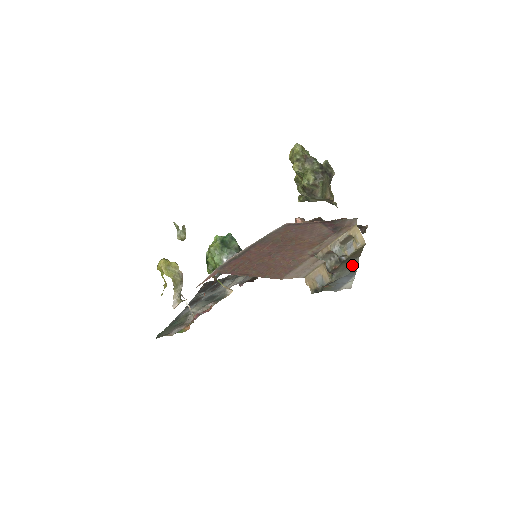
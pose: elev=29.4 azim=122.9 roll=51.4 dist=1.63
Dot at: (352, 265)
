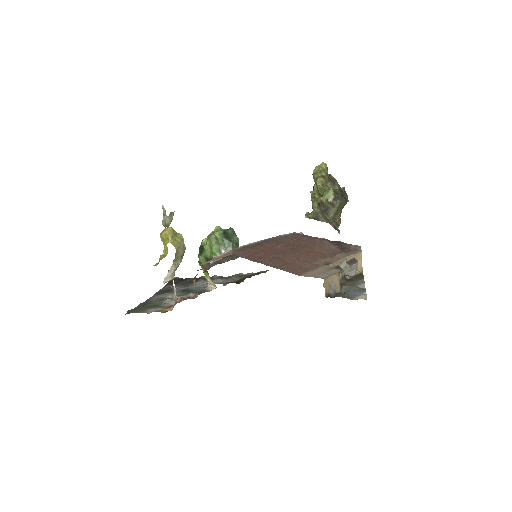
Dot at: (359, 283)
